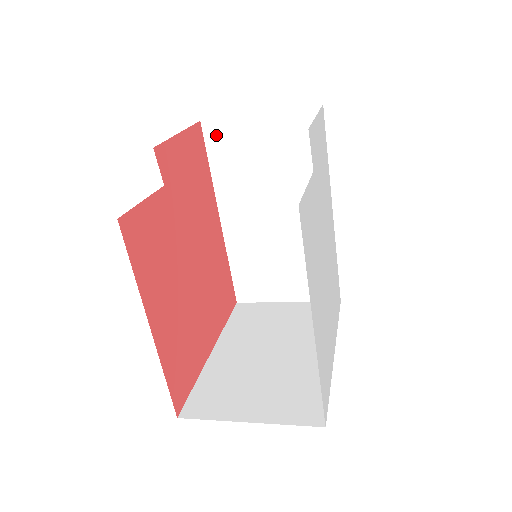
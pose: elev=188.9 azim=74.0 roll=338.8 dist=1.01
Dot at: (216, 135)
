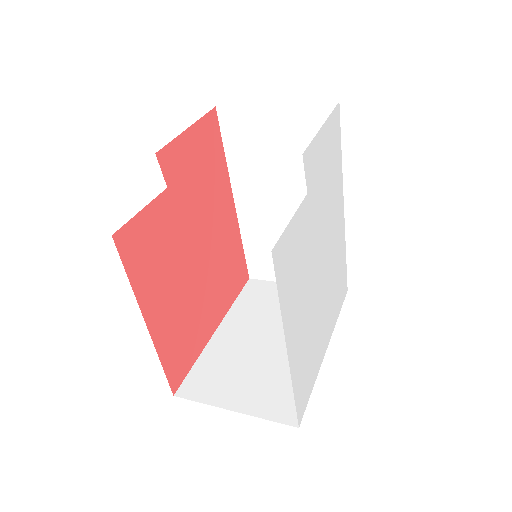
Dot at: (231, 122)
